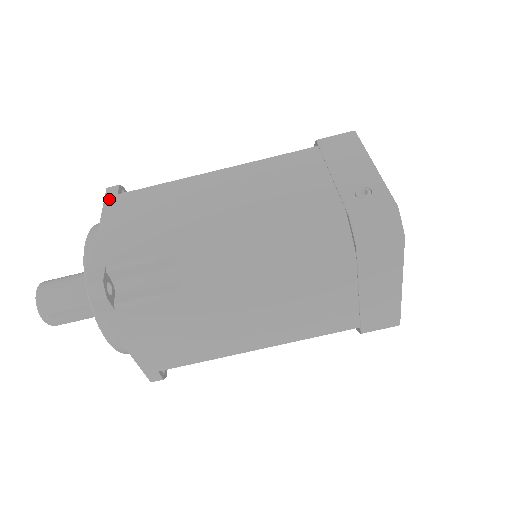
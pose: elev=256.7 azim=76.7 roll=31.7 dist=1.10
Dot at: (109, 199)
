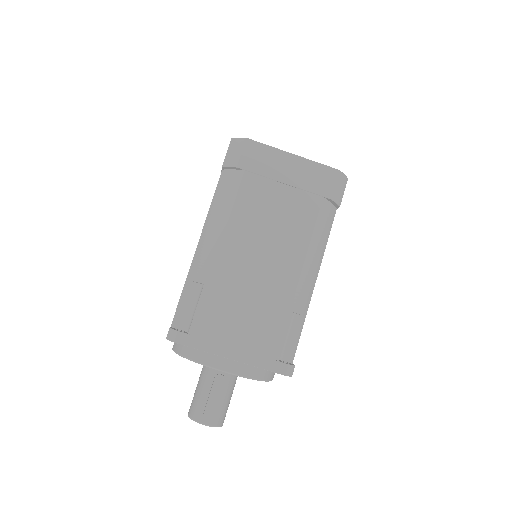
Dot at: occluded
